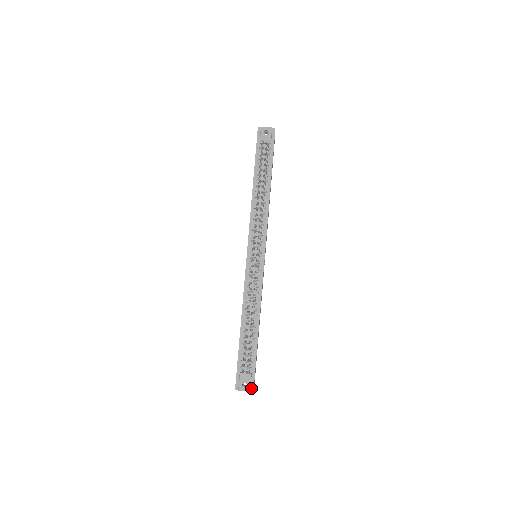
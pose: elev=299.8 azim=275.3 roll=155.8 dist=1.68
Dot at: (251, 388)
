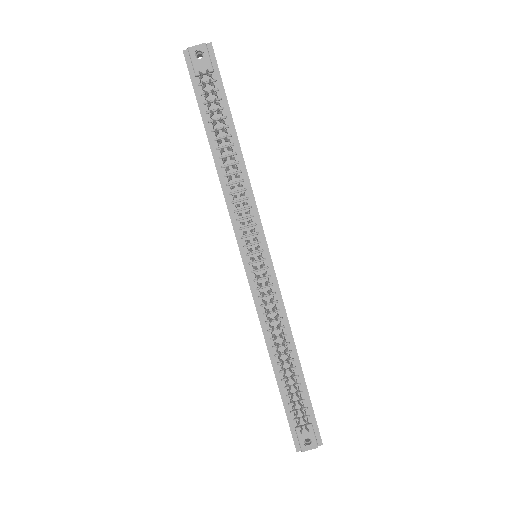
Dot at: (318, 442)
